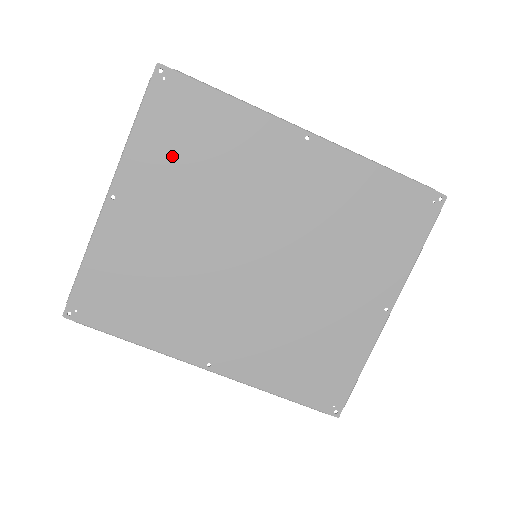
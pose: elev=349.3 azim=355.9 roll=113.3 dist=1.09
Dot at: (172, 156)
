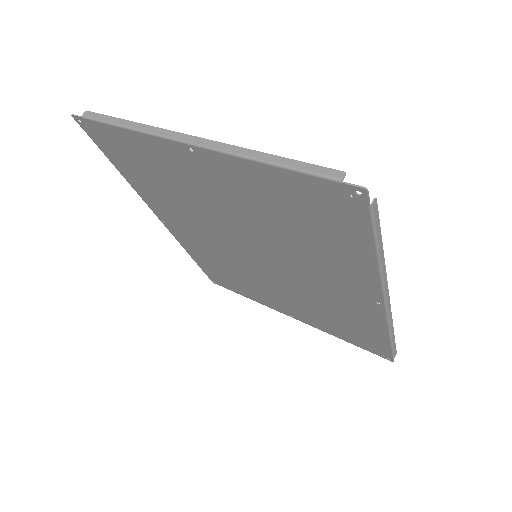
Dot at: (275, 203)
